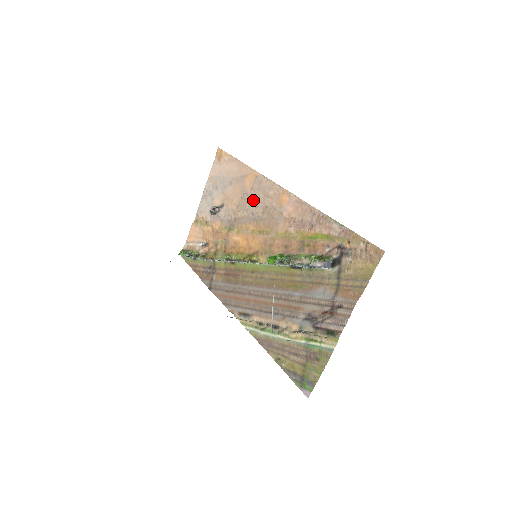
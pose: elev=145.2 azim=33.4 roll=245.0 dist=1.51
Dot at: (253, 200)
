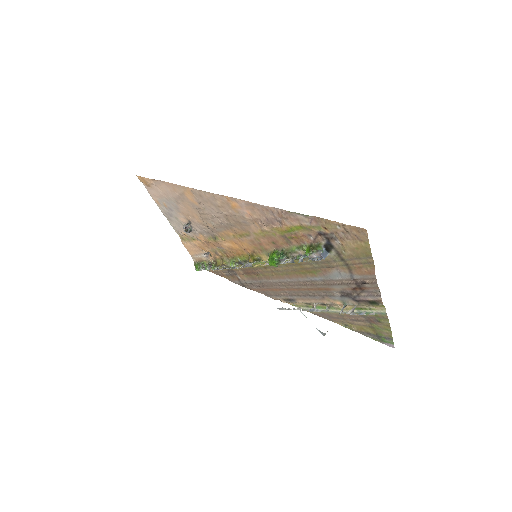
Dot at: (209, 212)
